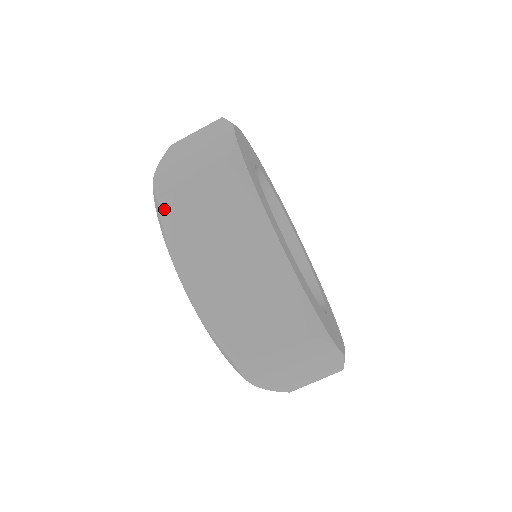
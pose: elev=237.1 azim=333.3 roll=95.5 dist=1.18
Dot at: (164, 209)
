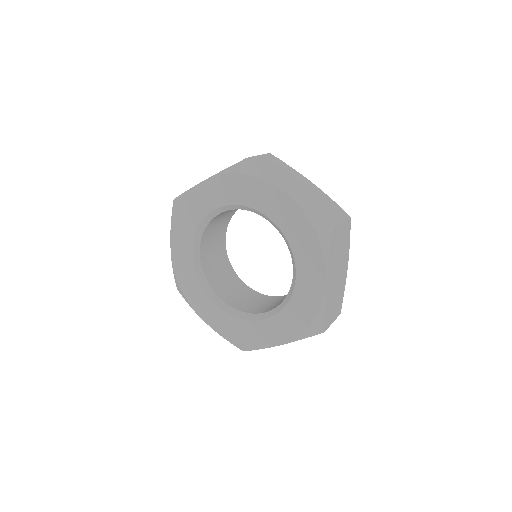
Dot at: (334, 235)
